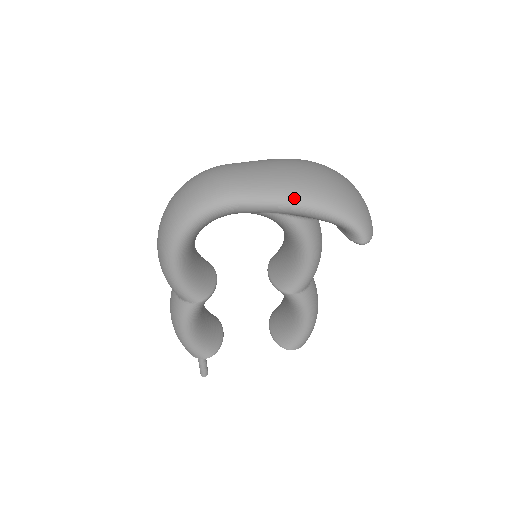
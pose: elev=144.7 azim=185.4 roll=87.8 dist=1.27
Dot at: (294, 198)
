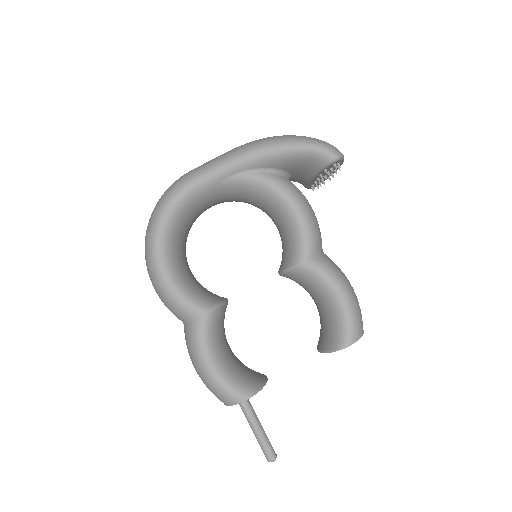
Dot at: (246, 149)
